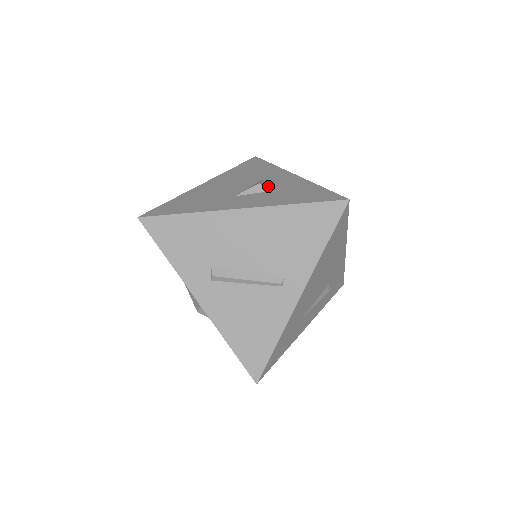
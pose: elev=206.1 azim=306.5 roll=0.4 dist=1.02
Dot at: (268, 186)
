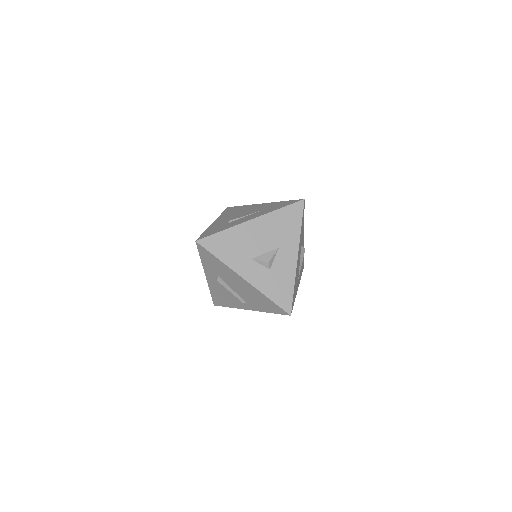
Dot at: (274, 262)
